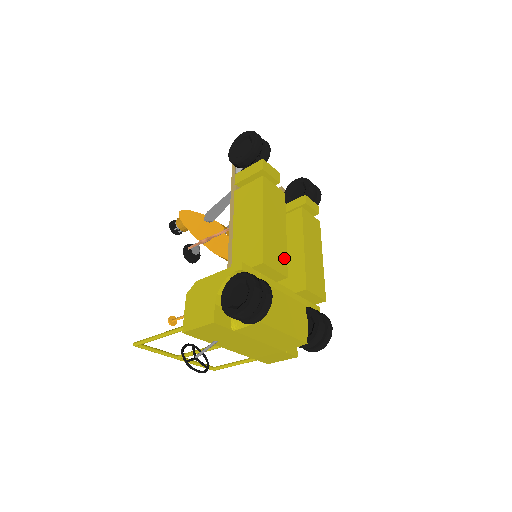
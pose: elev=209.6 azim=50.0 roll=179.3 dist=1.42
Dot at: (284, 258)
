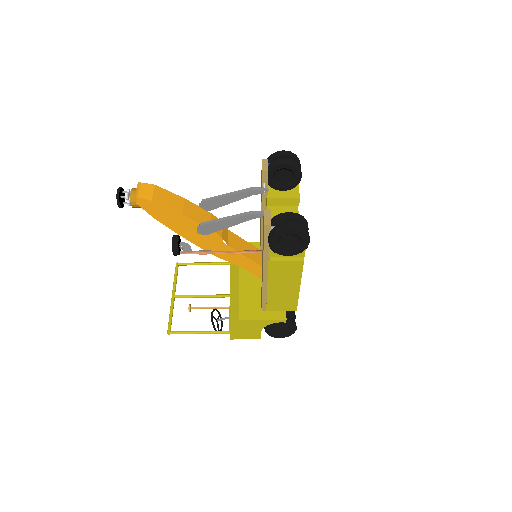
Dot at: occluded
